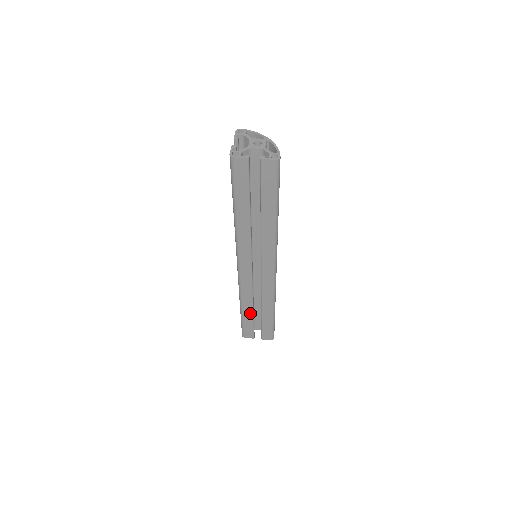
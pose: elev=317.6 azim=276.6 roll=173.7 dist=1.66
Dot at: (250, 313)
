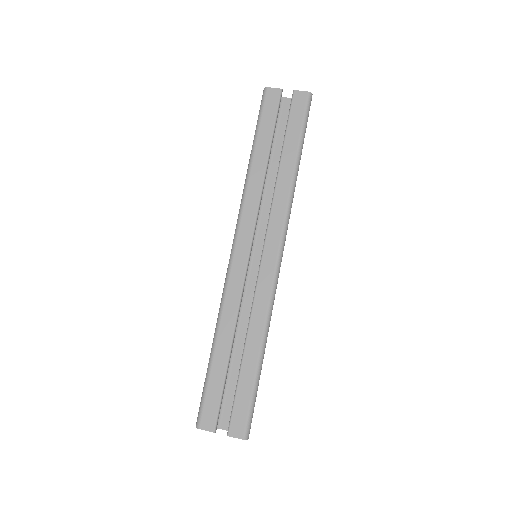
Dot at: (225, 355)
